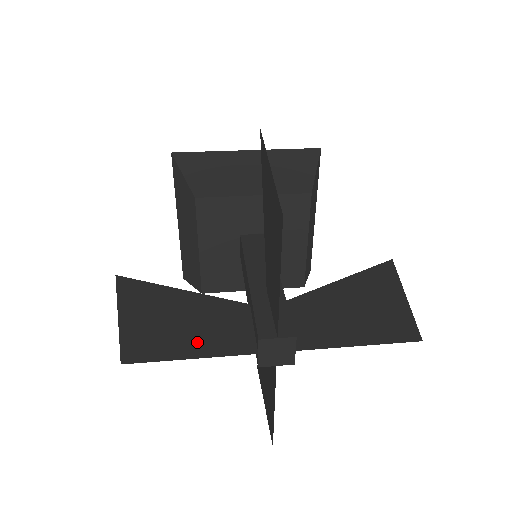
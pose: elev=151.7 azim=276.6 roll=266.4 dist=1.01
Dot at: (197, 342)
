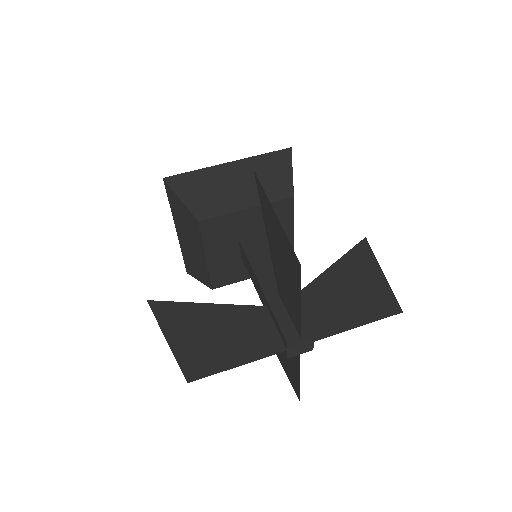
Dot at: (238, 350)
